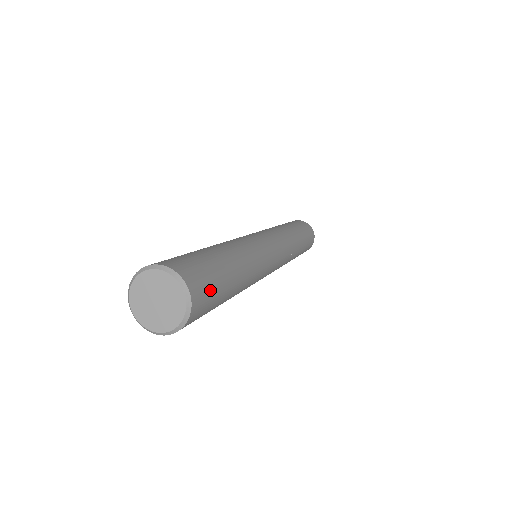
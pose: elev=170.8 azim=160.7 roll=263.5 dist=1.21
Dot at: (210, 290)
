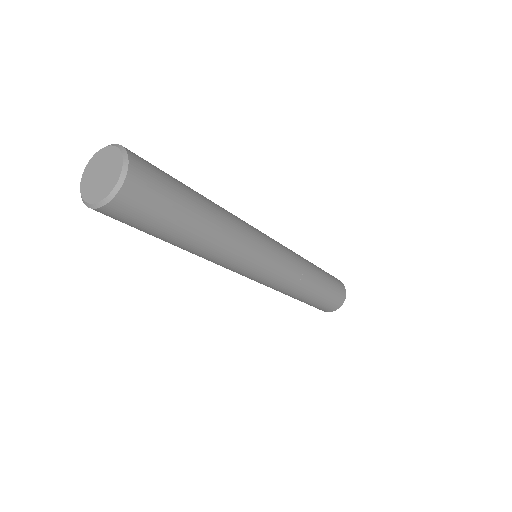
Dot at: (153, 202)
